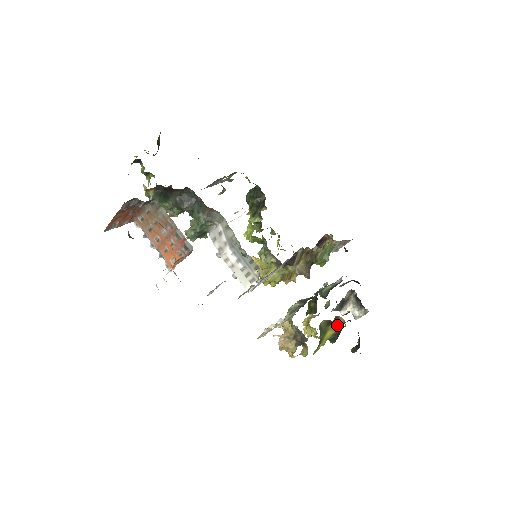
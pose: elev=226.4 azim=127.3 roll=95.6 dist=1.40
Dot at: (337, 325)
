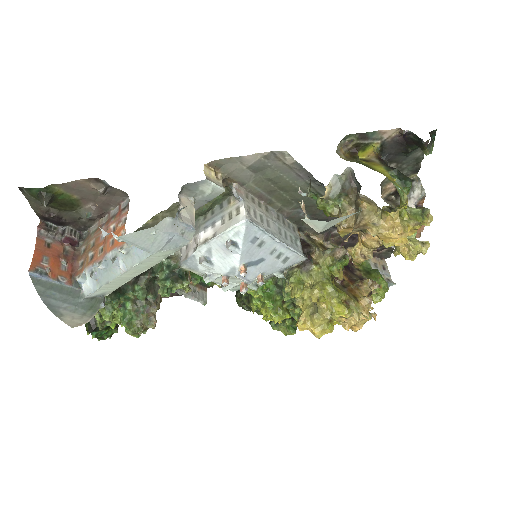
Dot at: (374, 163)
